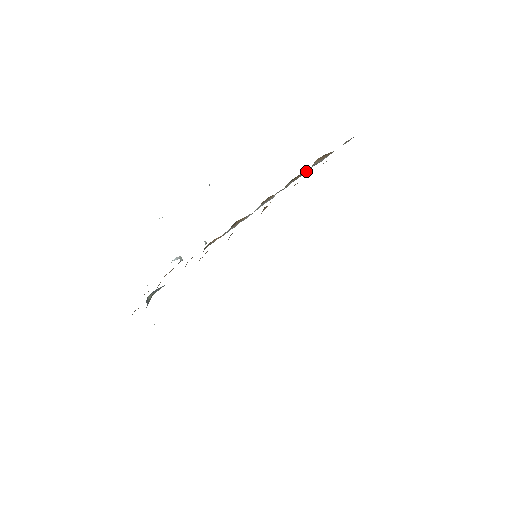
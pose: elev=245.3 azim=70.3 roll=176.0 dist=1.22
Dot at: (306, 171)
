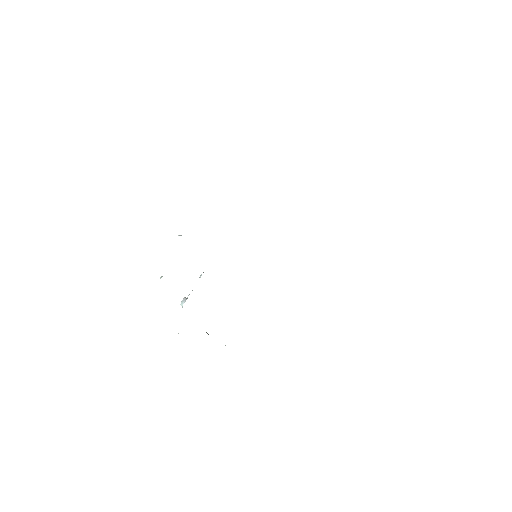
Dot at: occluded
